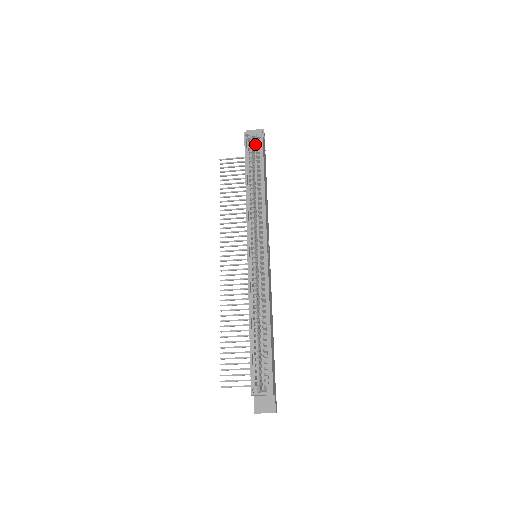
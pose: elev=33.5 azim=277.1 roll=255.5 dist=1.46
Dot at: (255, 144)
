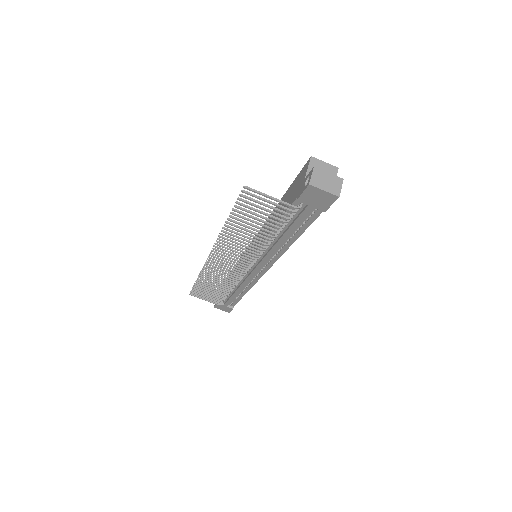
Dot at: occluded
